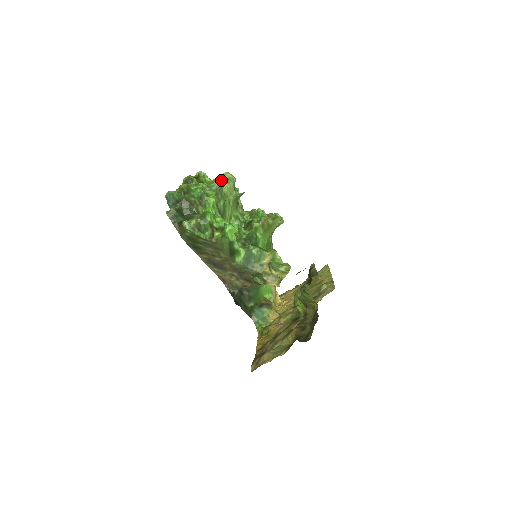
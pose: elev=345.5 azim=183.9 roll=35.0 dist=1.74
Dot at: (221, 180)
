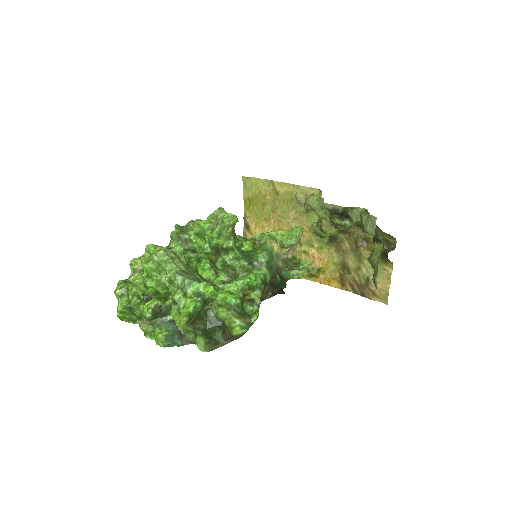
Dot at: (173, 268)
